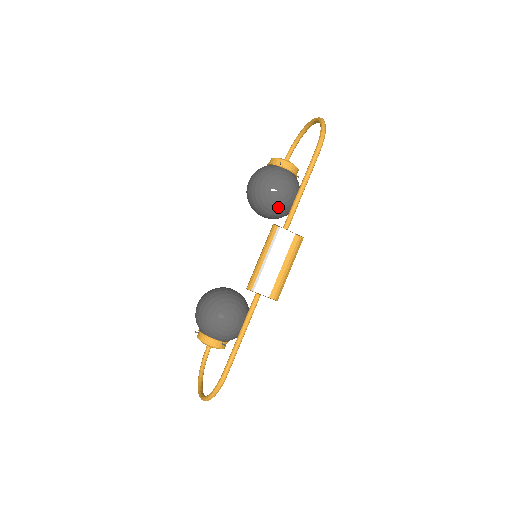
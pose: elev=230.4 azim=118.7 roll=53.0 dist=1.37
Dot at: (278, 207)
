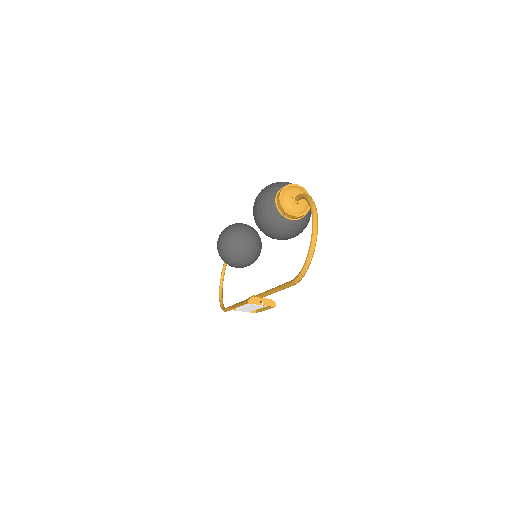
Dot at: occluded
